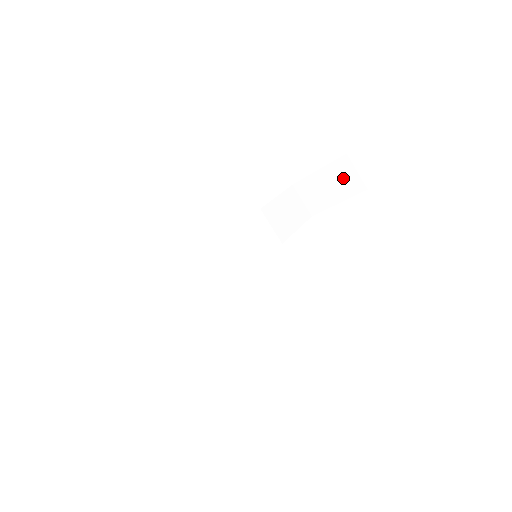
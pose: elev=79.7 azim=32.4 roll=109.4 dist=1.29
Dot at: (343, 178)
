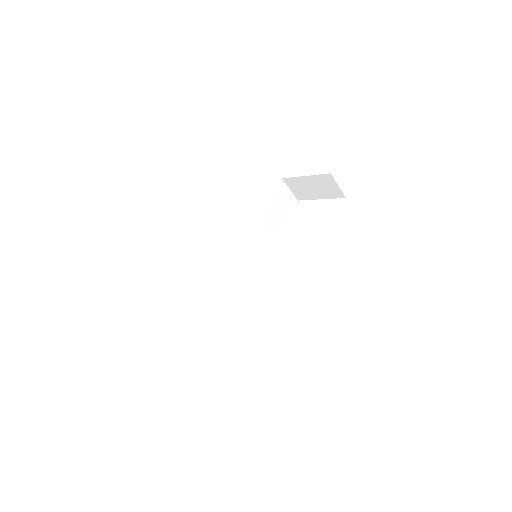
Dot at: (326, 186)
